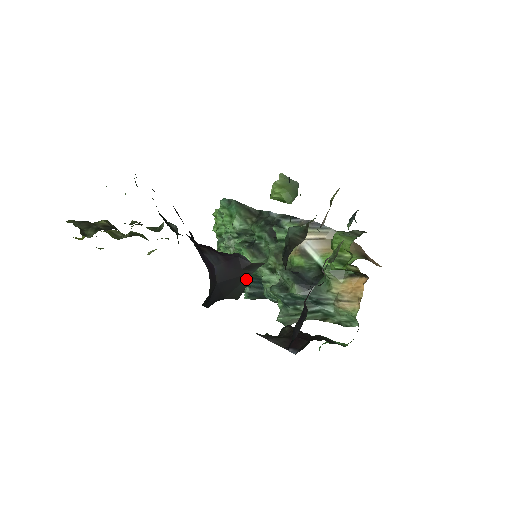
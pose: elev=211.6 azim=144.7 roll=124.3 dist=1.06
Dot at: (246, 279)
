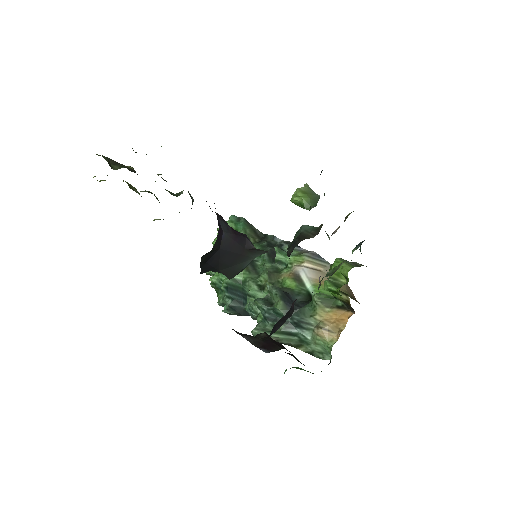
Dot at: (245, 262)
